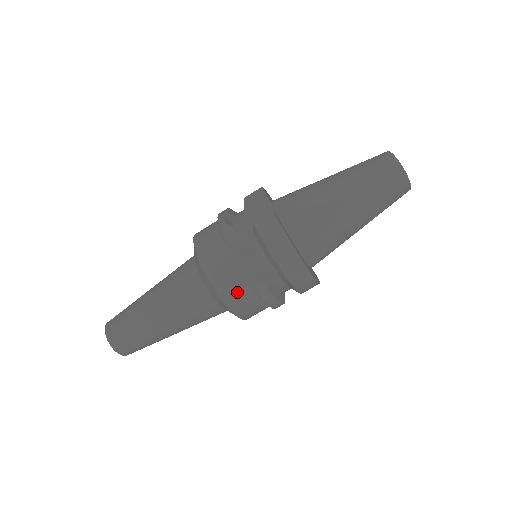
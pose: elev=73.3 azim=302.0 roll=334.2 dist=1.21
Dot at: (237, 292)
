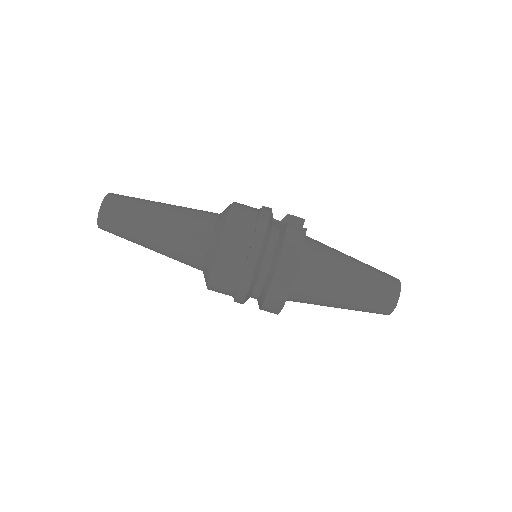
Dot at: (233, 251)
